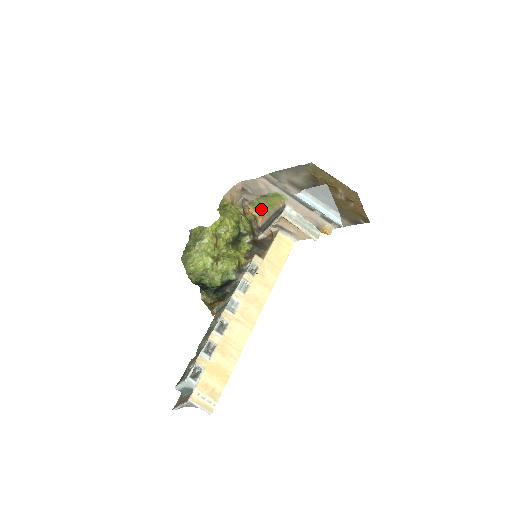
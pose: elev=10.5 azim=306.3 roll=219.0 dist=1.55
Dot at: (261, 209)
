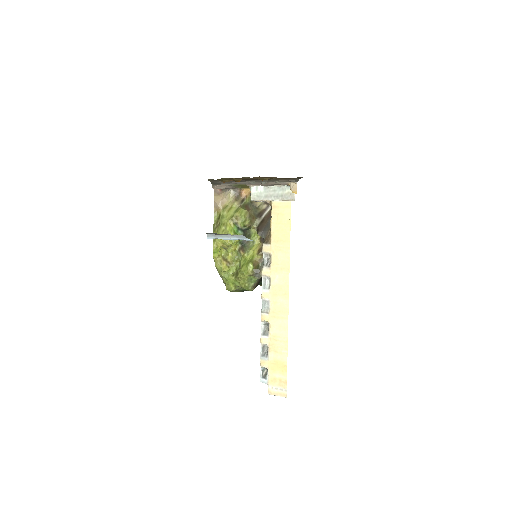
Dot at: occluded
